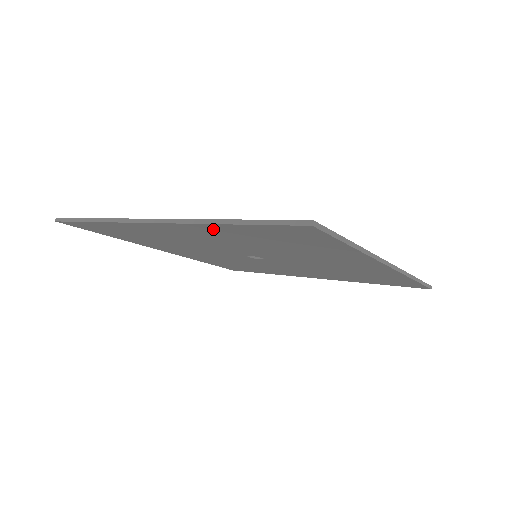
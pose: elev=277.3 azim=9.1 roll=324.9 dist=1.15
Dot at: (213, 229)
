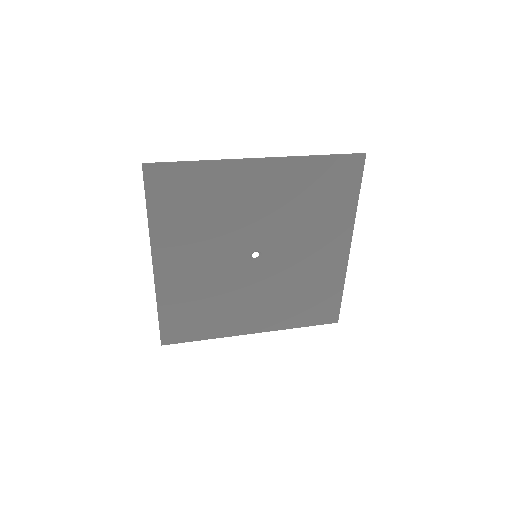
Dot at: (162, 233)
